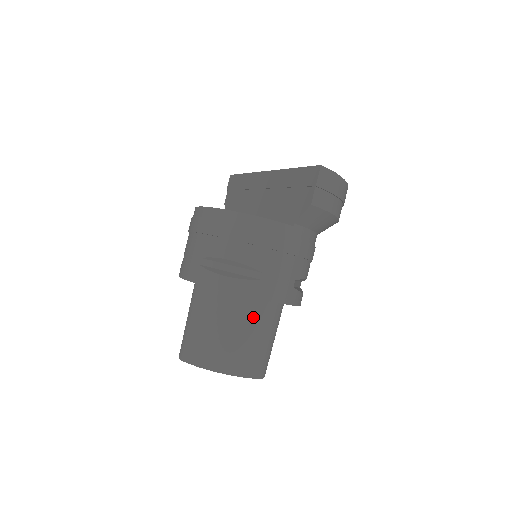
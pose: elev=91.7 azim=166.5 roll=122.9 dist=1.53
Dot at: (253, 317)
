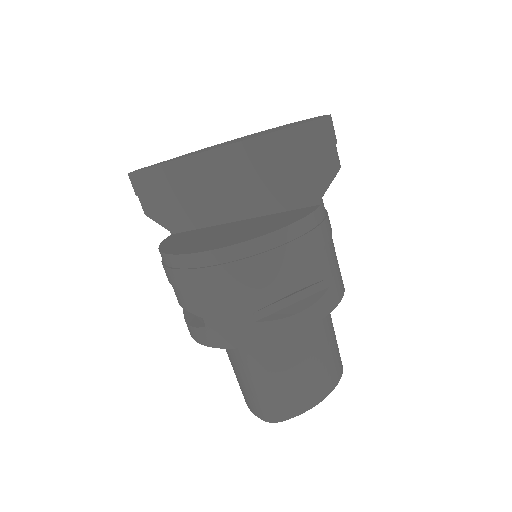
Dot at: (321, 324)
